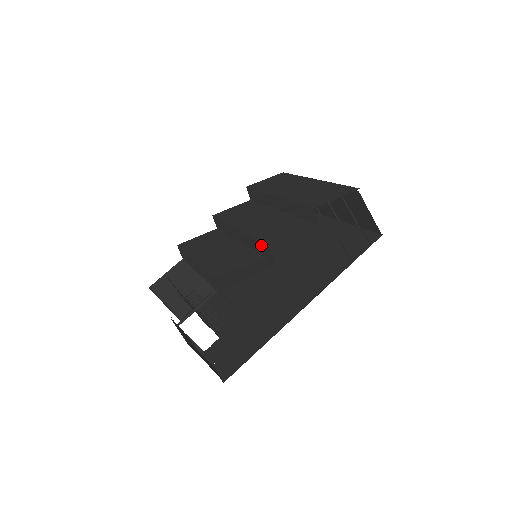
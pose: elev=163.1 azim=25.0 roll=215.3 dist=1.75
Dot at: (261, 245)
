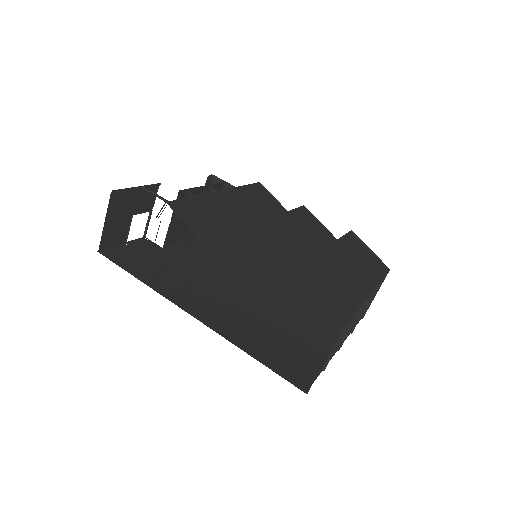
Dot at: occluded
